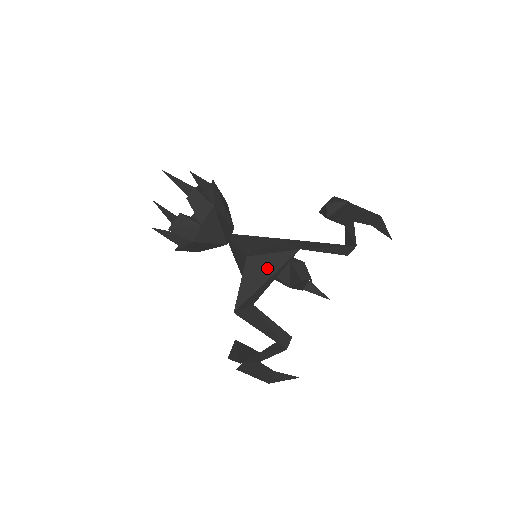
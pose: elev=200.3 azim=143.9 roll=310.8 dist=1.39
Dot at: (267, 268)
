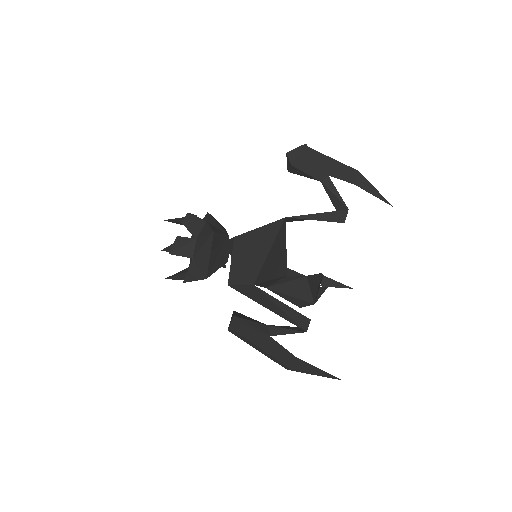
Dot at: (256, 240)
